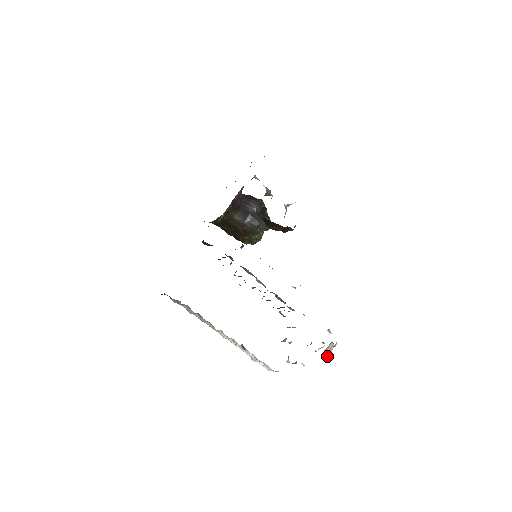
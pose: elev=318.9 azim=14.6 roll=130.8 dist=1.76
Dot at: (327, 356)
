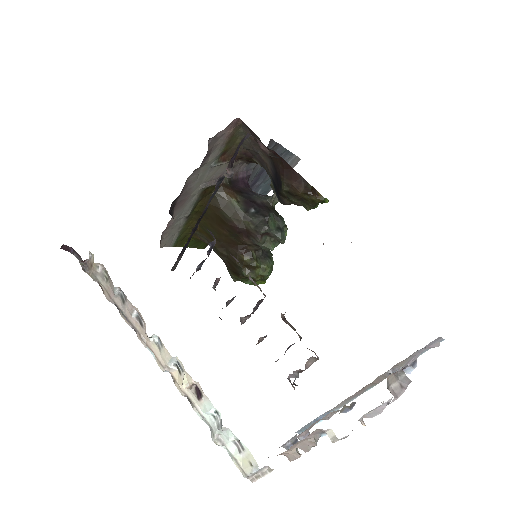
Dot at: (394, 396)
